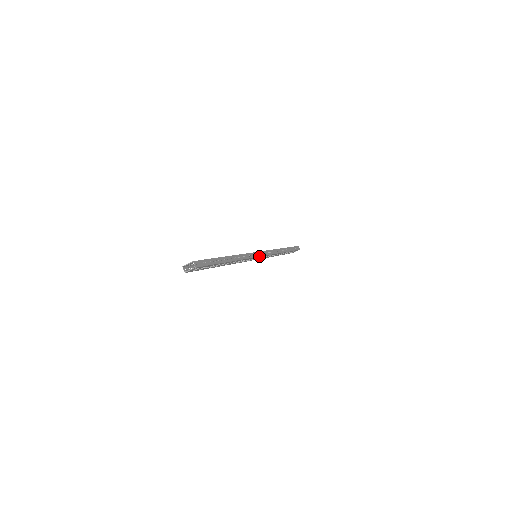
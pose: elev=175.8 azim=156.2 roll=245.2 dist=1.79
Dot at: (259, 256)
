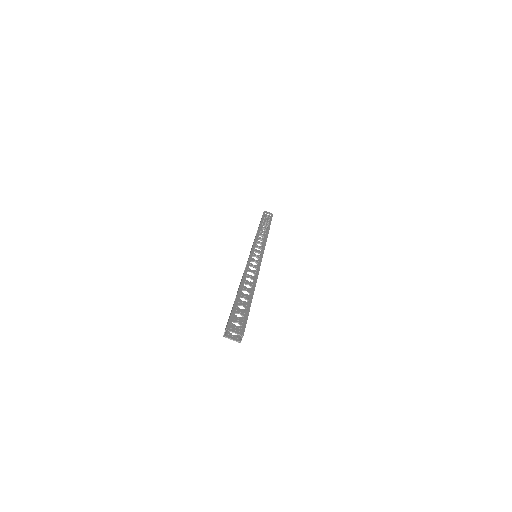
Dot at: occluded
